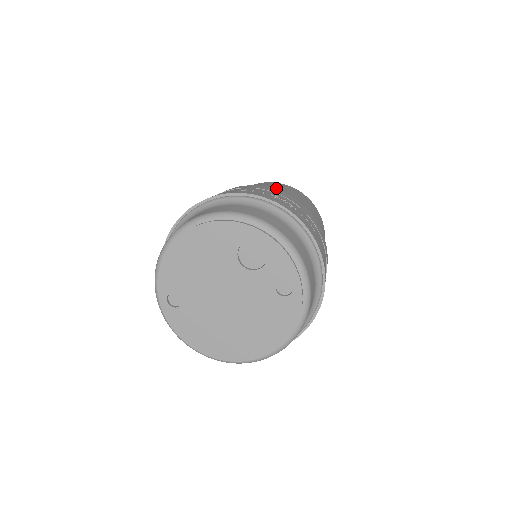
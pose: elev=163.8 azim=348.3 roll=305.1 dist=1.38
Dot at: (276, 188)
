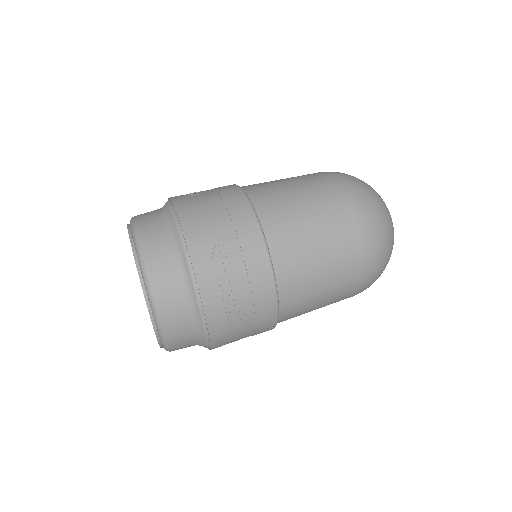
Dot at: (306, 259)
